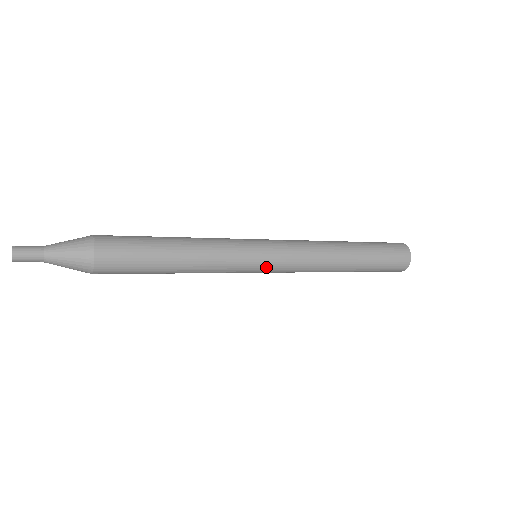
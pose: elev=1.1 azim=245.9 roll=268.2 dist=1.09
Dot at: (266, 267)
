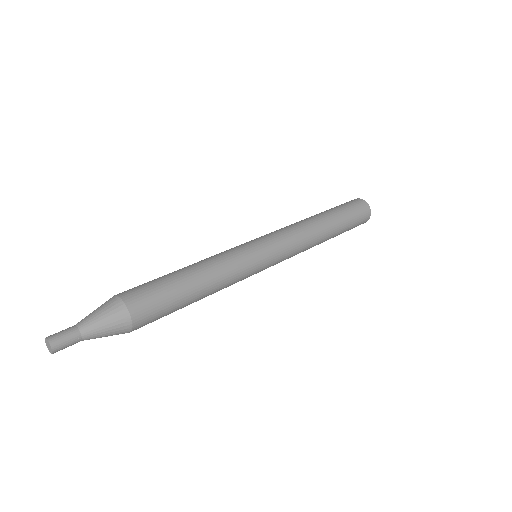
Dot at: occluded
